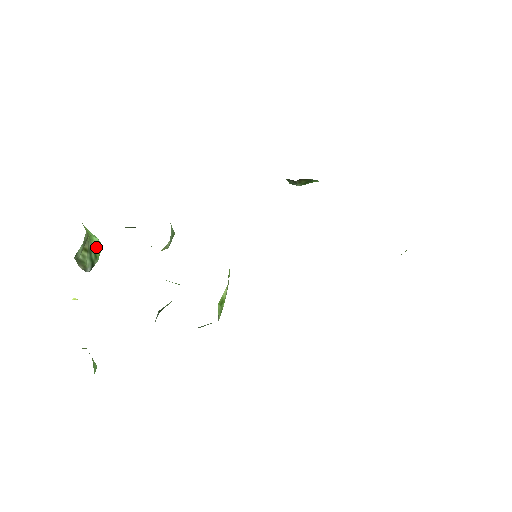
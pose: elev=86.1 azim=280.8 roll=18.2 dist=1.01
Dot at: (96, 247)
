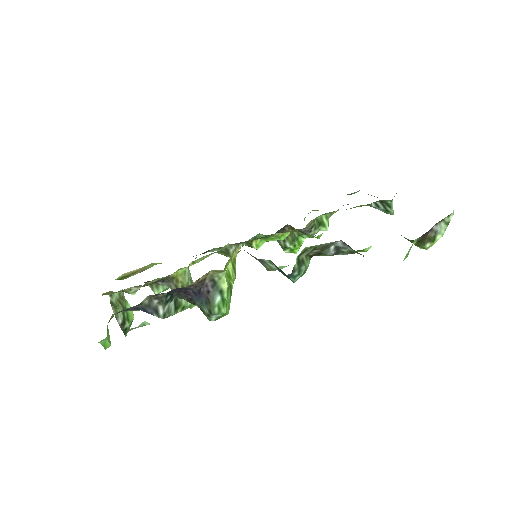
Dot at: (129, 313)
